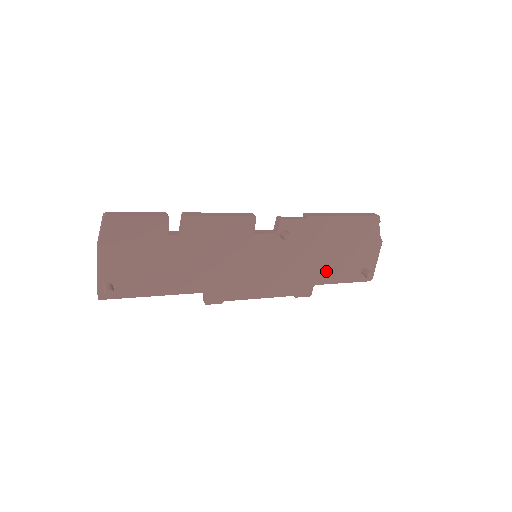
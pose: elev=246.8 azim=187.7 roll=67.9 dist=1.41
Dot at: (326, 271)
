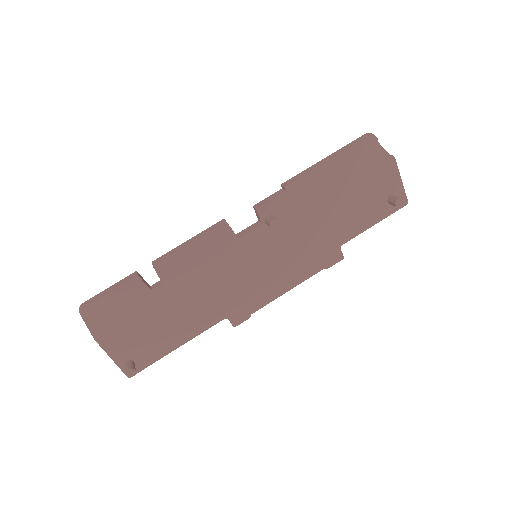
Dot at: (345, 226)
